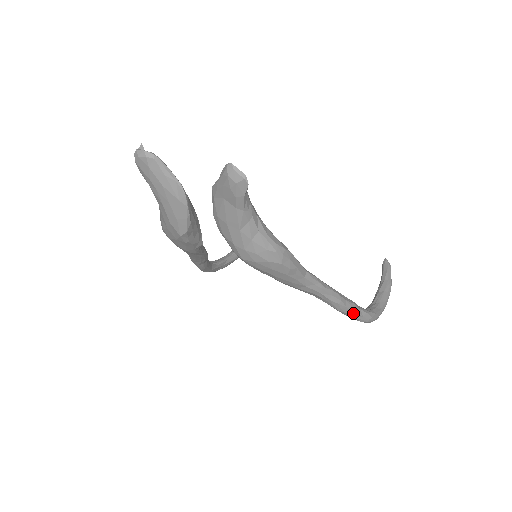
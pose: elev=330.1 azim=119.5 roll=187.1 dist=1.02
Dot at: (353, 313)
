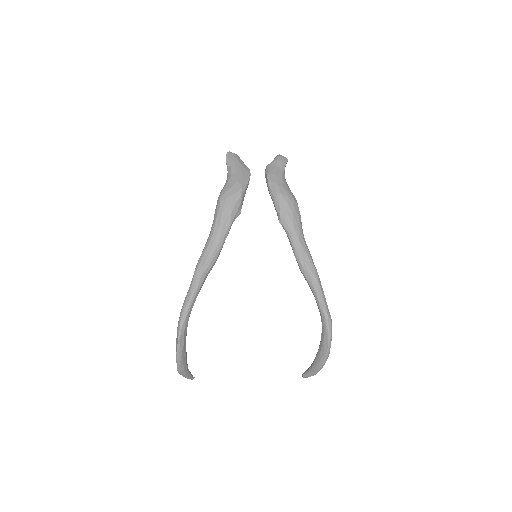
Dot at: (324, 295)
